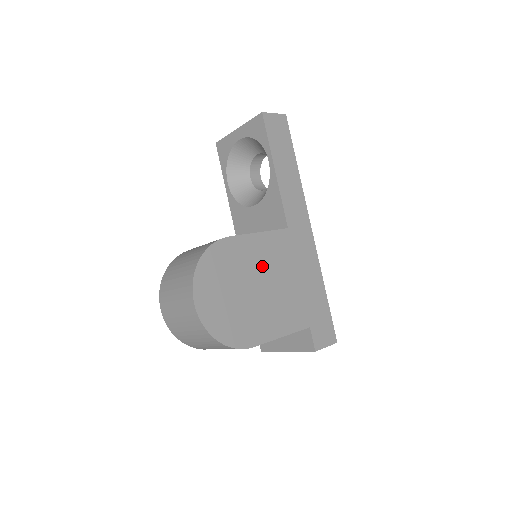
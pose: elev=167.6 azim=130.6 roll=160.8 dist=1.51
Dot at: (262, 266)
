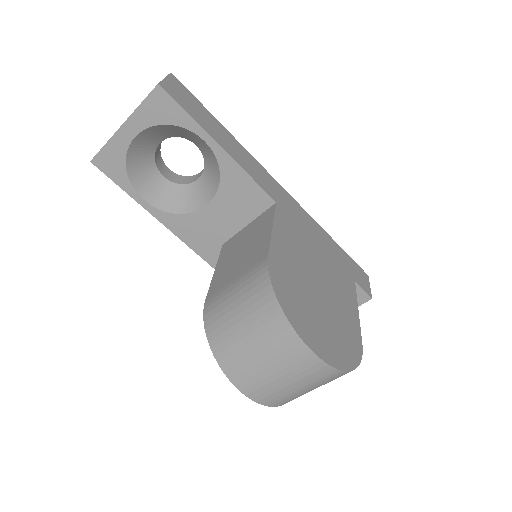
Dot at: (301, 260)
